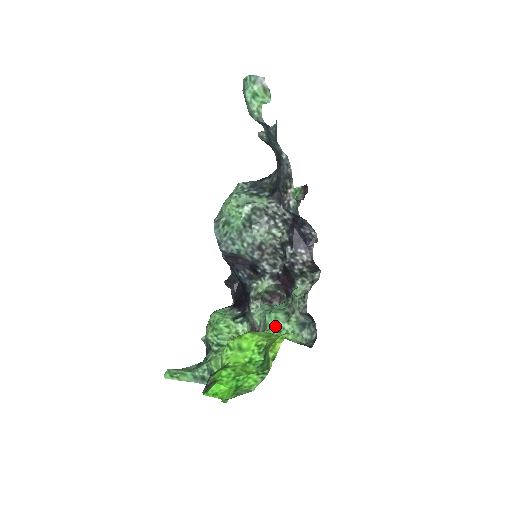
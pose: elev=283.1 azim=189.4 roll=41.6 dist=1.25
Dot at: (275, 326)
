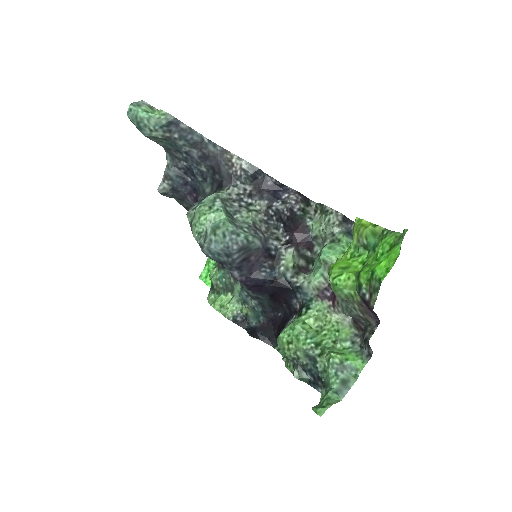
Dot at: (337, 253)
